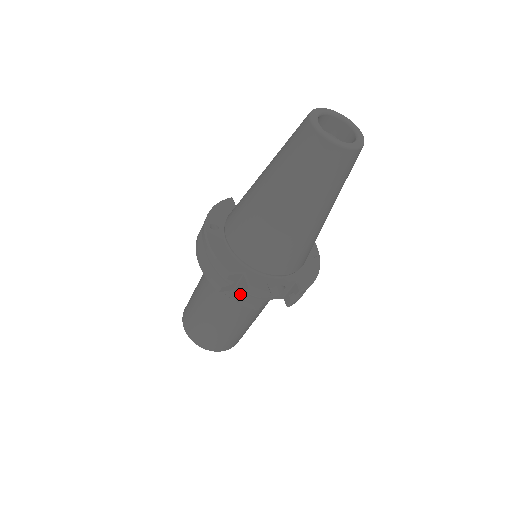
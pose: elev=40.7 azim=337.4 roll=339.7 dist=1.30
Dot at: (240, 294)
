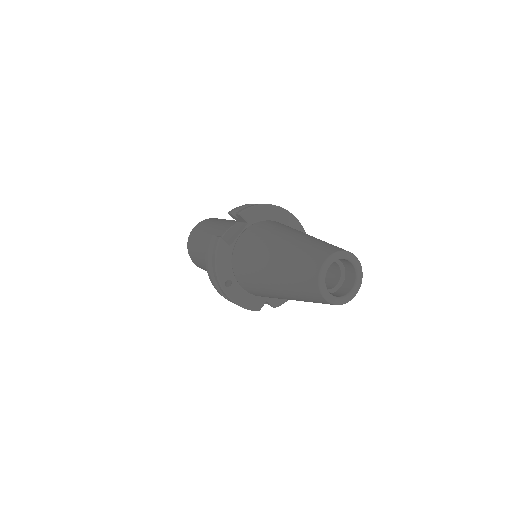
Dot at: occluded
